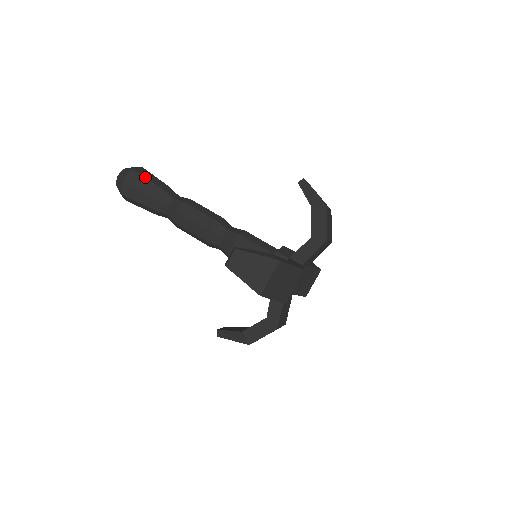
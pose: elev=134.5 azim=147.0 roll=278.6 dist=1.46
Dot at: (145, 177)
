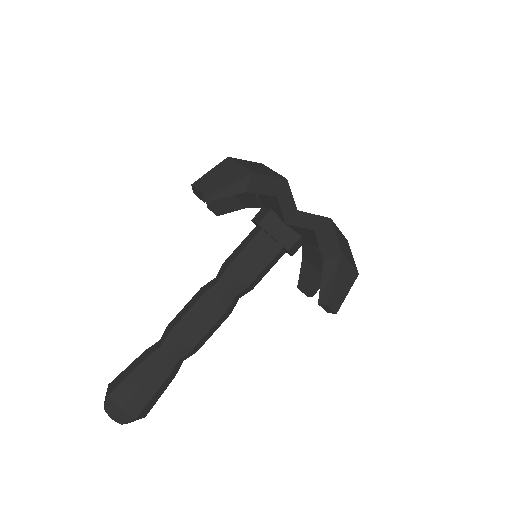
Dot at: (124, 370)
